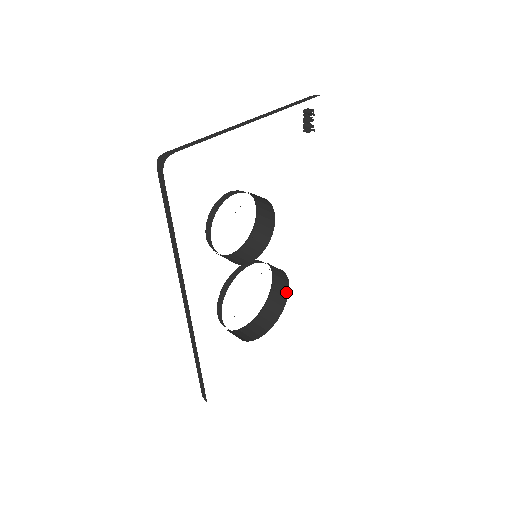
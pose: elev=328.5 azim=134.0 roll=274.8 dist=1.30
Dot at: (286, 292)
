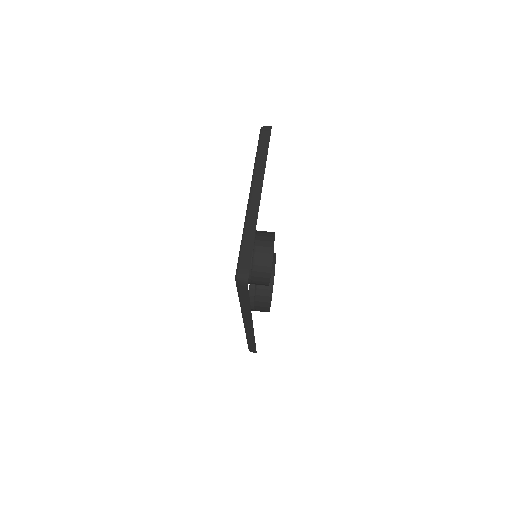
Dot at: (273, 260)
